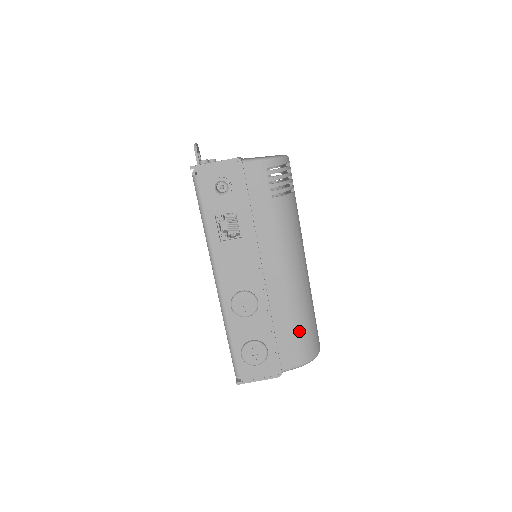
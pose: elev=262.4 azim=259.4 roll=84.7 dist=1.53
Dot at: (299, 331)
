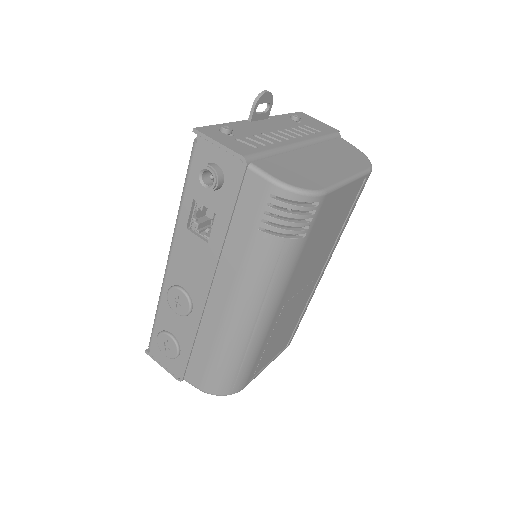
Dot at: (216, 365)
